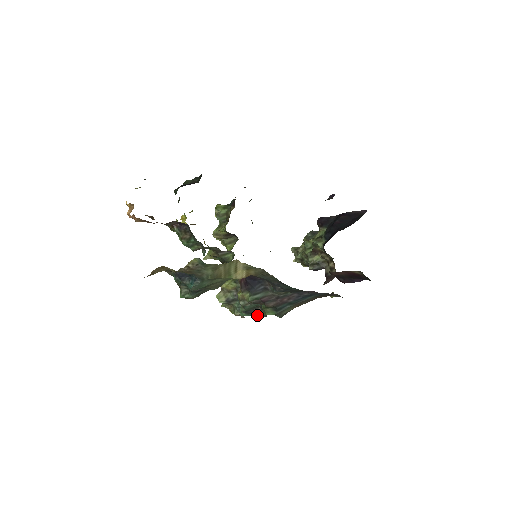
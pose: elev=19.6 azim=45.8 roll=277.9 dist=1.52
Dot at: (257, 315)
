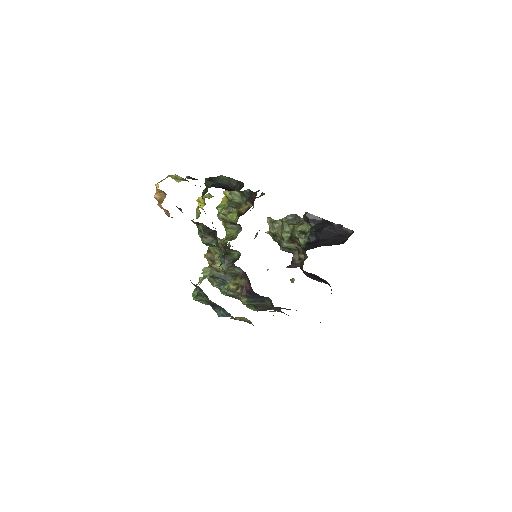
Dot at: (236, 298)
